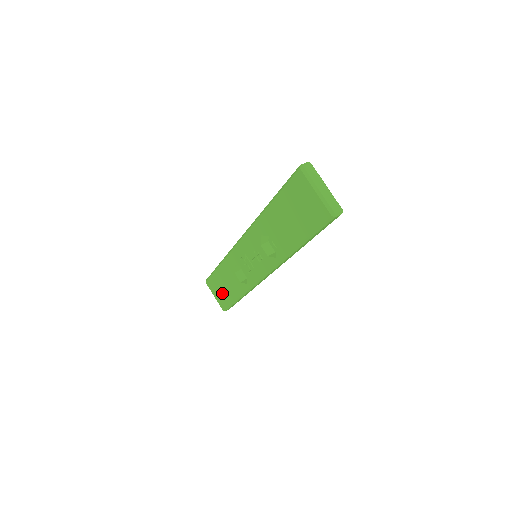
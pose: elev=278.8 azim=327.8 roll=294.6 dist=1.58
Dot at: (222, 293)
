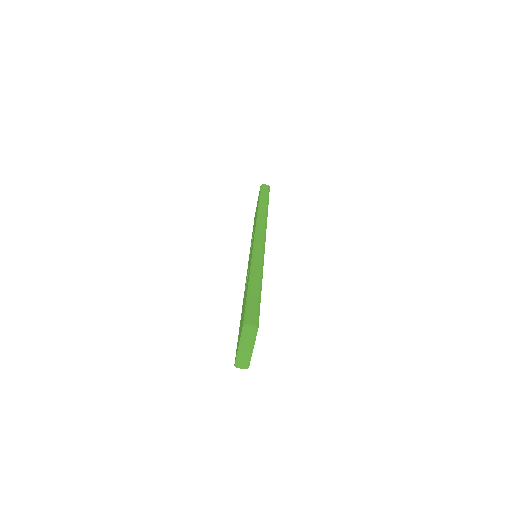
Dot at: occluded
